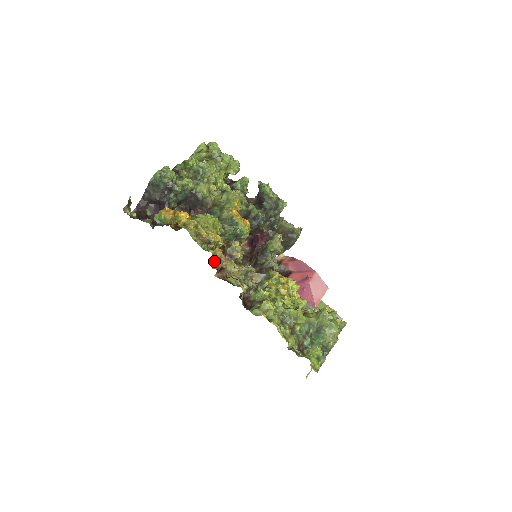
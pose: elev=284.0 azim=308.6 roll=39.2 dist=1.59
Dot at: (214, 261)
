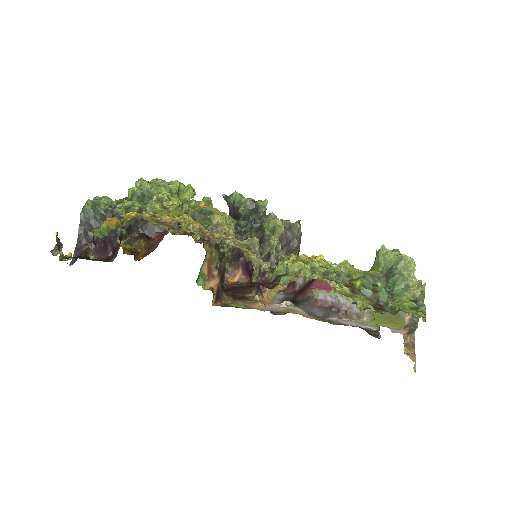
Dot at: (202, 278)
